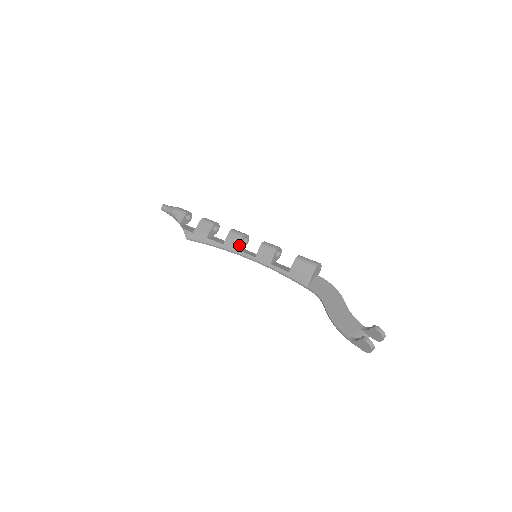
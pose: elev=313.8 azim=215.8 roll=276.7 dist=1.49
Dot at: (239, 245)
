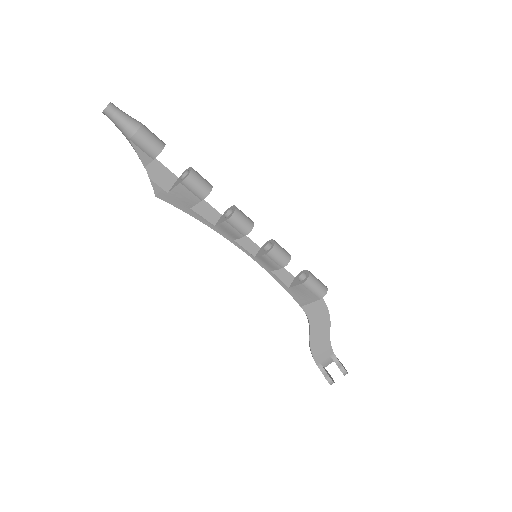
Dot at: (238, 238)
